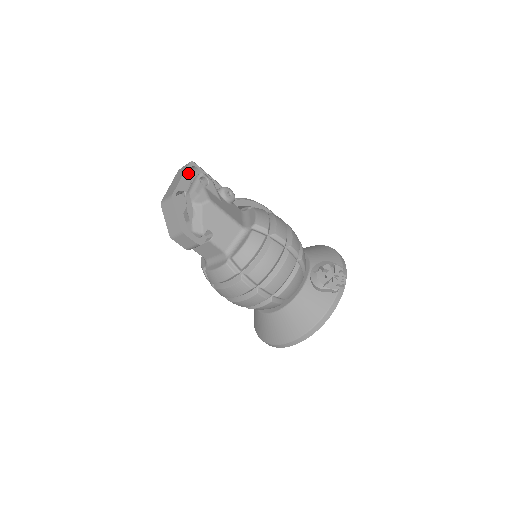
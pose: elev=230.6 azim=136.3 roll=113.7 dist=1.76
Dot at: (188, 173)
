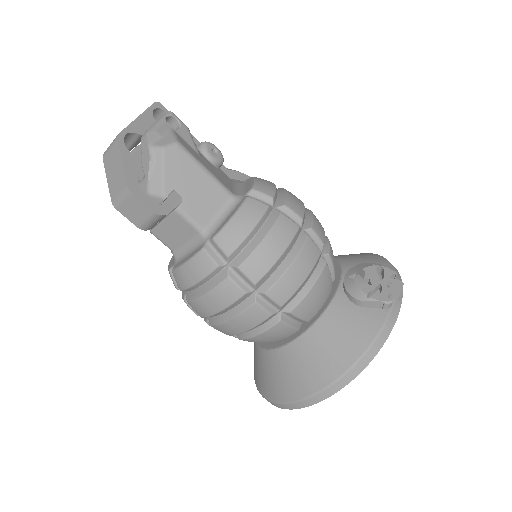
Dot at: (150, 114)
